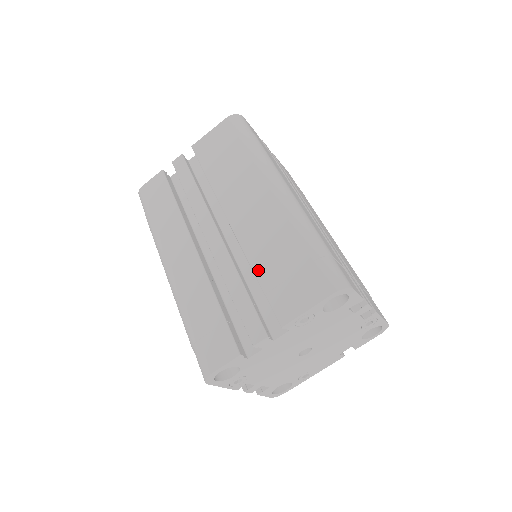
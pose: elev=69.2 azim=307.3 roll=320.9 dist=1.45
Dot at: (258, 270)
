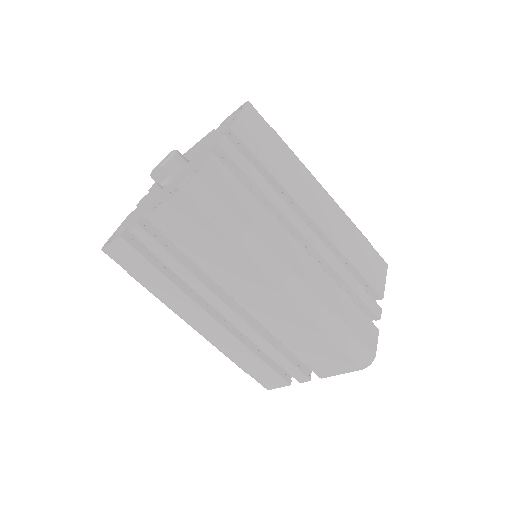
Dot at: (288, 346)
